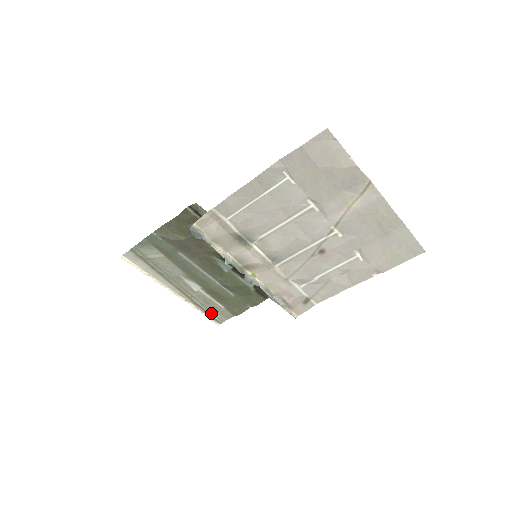
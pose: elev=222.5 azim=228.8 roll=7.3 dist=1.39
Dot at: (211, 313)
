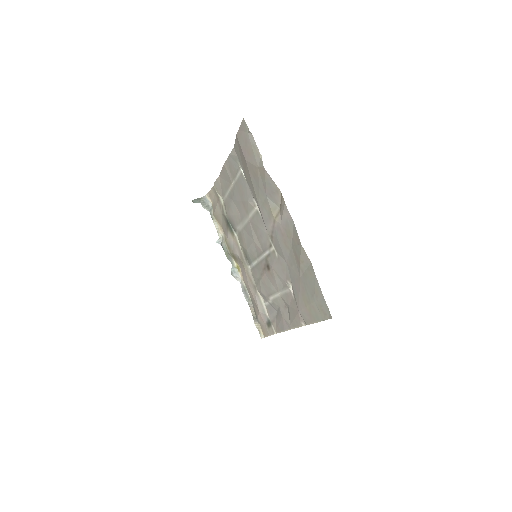
Dot at: occluded
